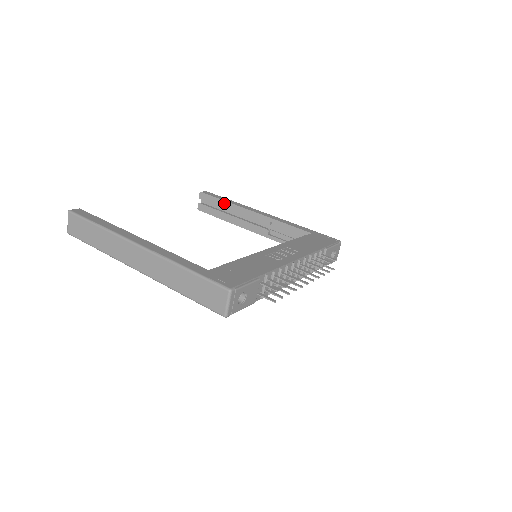
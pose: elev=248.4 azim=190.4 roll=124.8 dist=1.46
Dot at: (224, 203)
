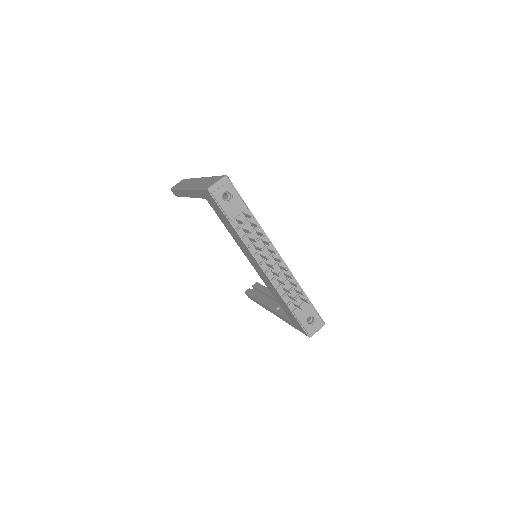
Dot at: (265, 289)
